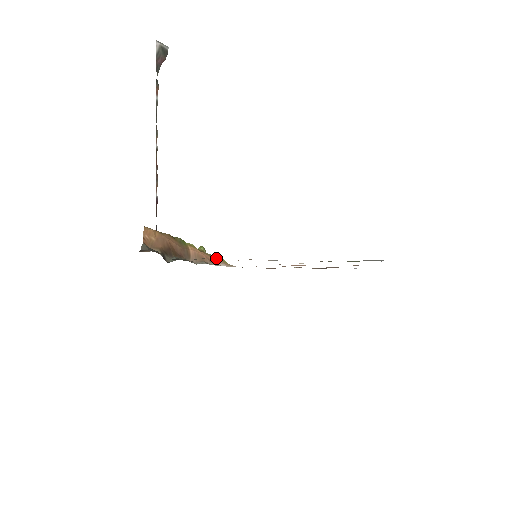
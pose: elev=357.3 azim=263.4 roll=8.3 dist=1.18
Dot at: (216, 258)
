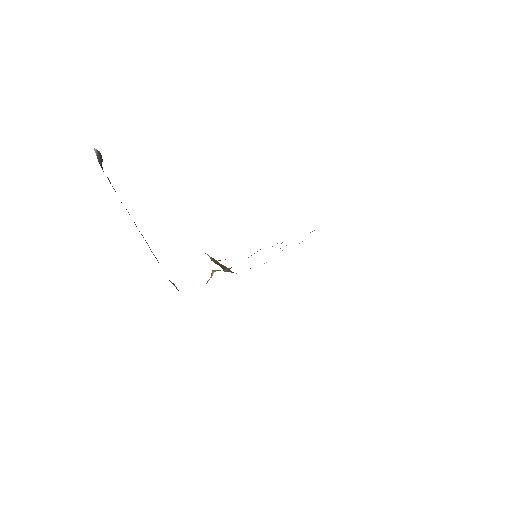
Dot at: occluded
